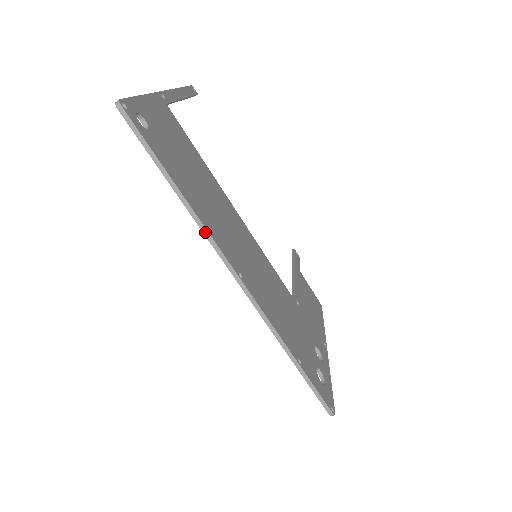
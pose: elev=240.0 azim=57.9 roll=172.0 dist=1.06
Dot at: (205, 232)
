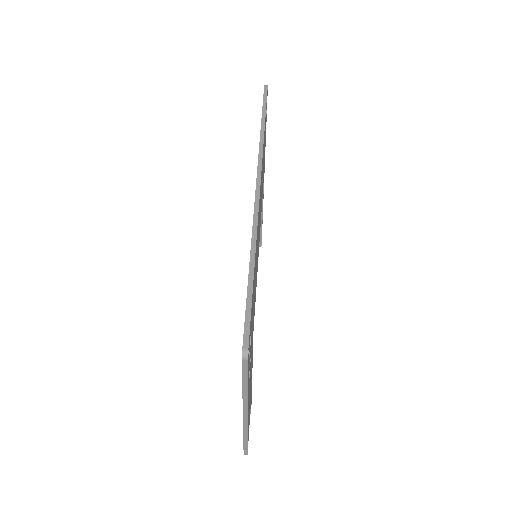
Dot at: (261, 147)
